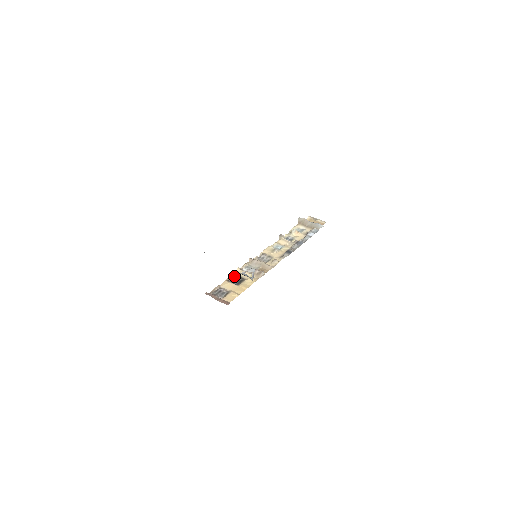
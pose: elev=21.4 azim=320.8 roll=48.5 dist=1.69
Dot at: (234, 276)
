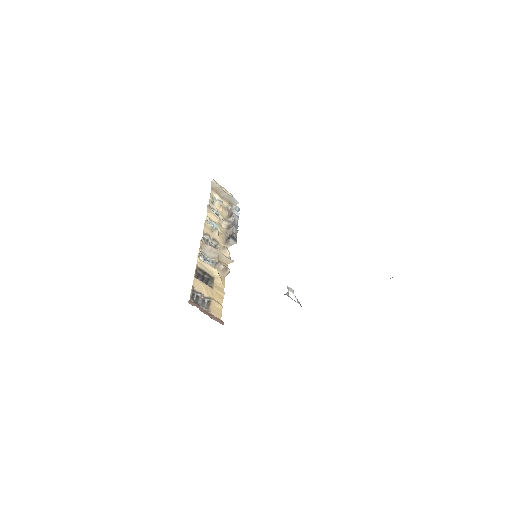
Dot at: (197, 269)
